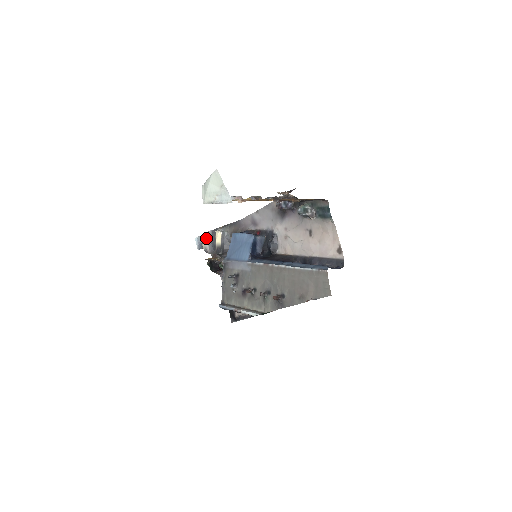
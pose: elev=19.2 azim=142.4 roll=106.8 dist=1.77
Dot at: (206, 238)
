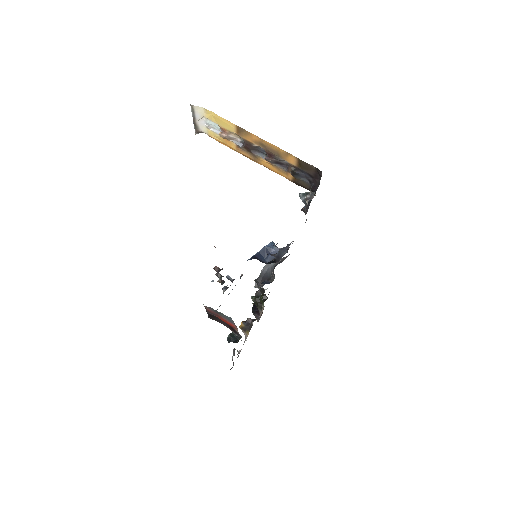
Dot at: occluded
